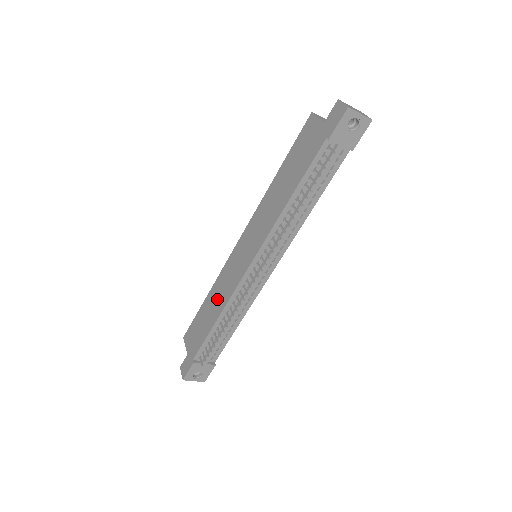
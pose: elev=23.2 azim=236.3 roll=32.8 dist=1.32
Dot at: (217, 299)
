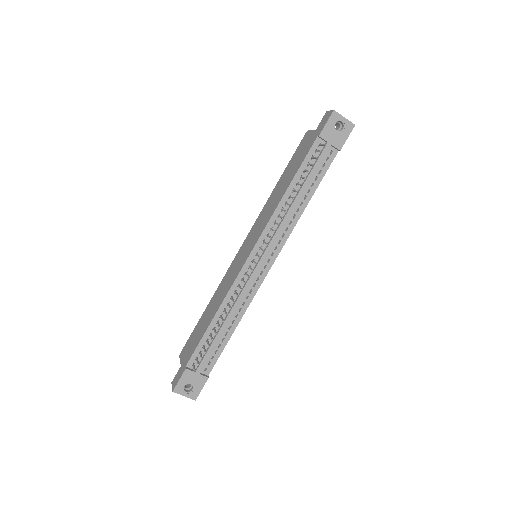
Dot at: (216, 301)
